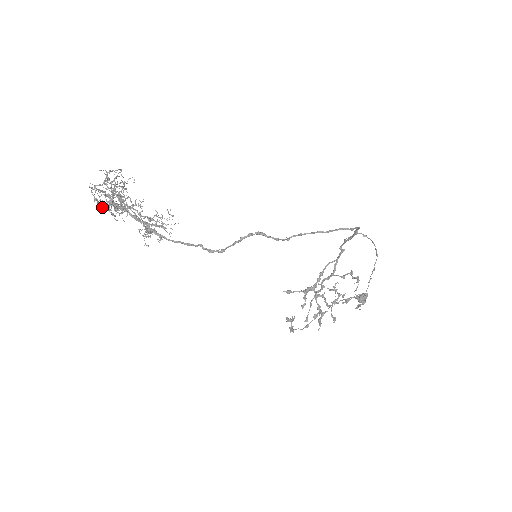
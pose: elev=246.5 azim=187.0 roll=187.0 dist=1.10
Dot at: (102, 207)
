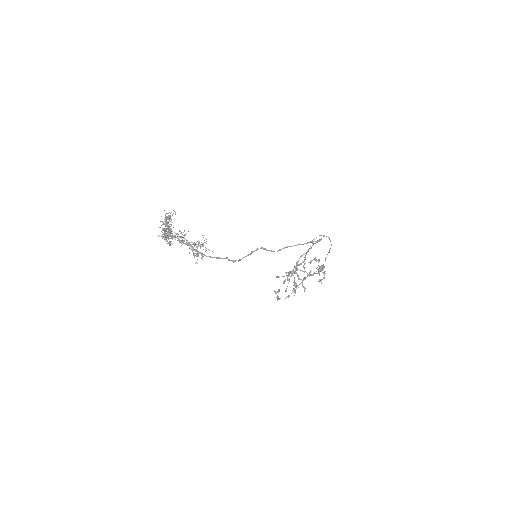
Dot at: (164, 239)
